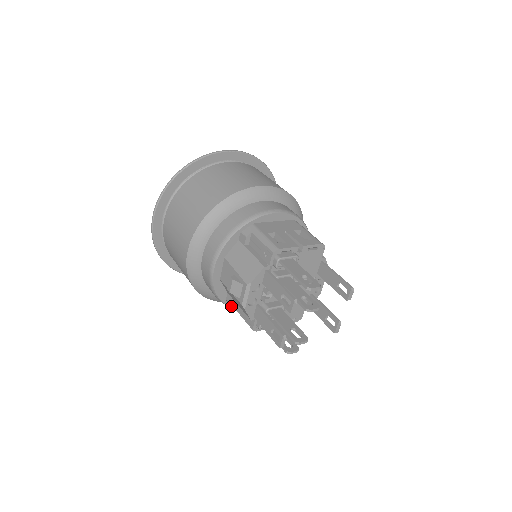
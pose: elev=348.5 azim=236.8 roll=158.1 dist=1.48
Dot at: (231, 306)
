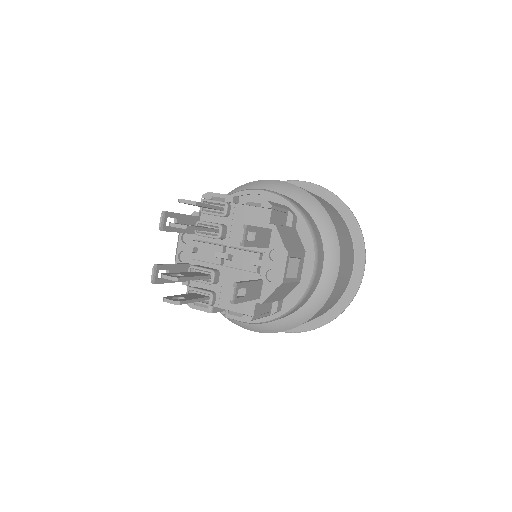
Dot at: occluded
